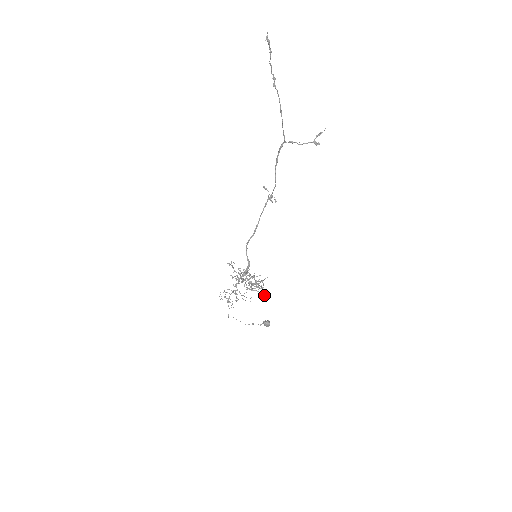
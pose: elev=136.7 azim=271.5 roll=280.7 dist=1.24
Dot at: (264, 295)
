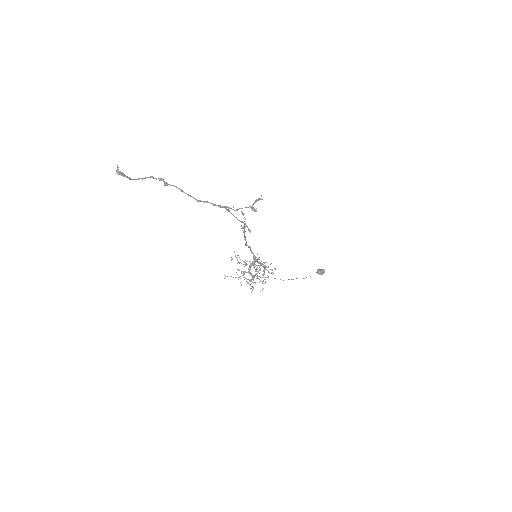
Dot at: (260, 291)
